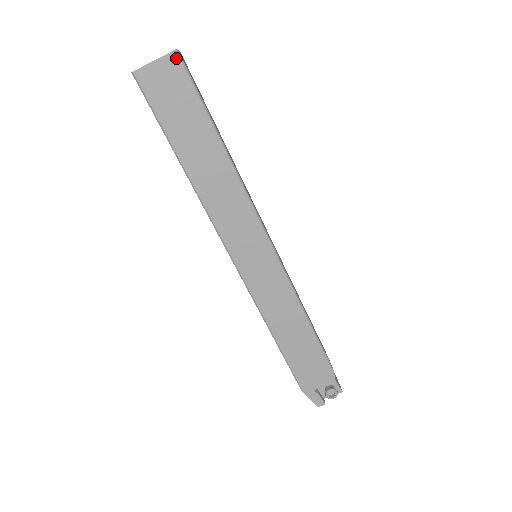
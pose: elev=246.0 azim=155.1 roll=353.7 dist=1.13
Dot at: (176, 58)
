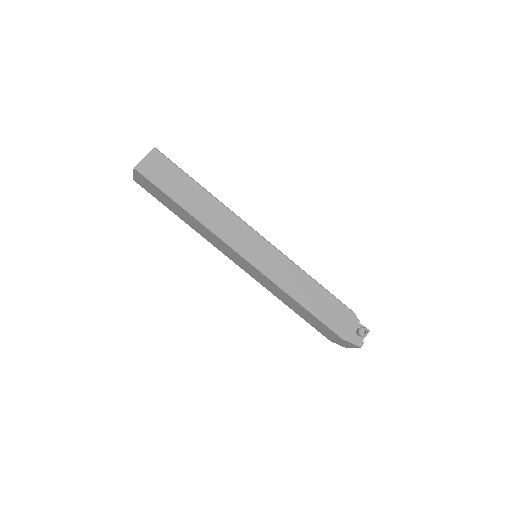
Dot at: (156, 151)
